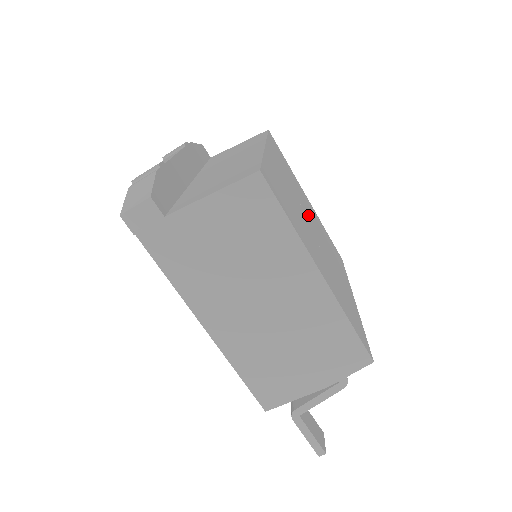
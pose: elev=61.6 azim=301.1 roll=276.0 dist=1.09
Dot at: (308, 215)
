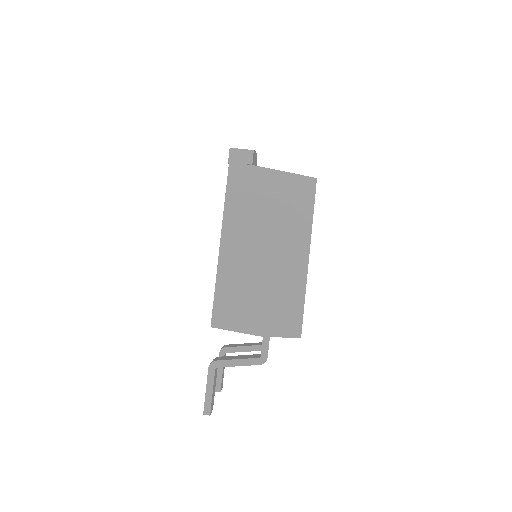
Dot at: occluded
